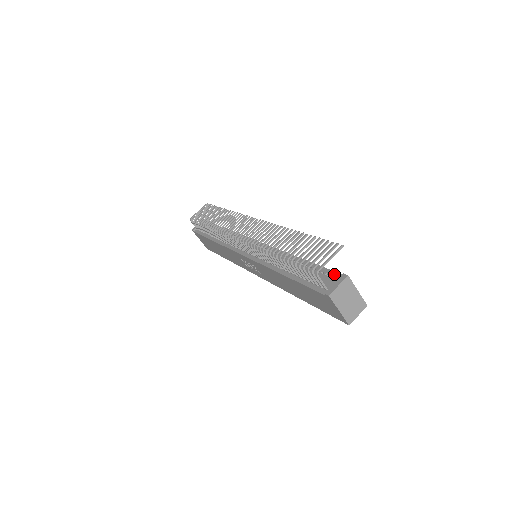
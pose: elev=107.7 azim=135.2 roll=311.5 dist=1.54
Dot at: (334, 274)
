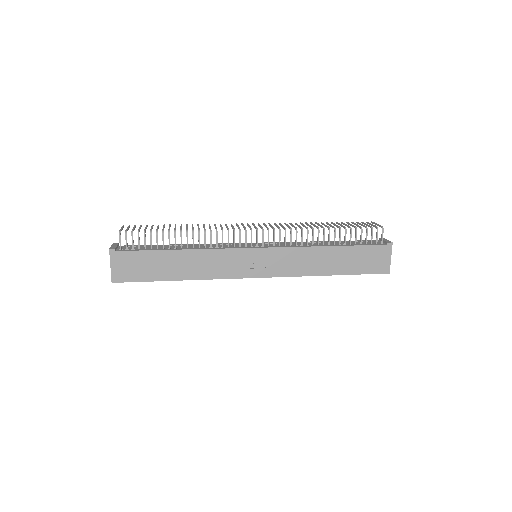
Dot at: occluded
